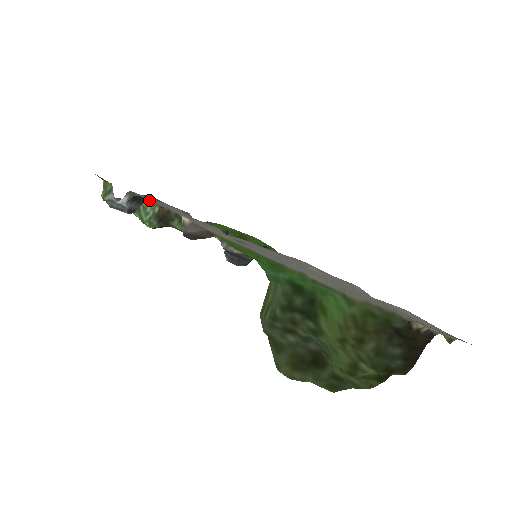
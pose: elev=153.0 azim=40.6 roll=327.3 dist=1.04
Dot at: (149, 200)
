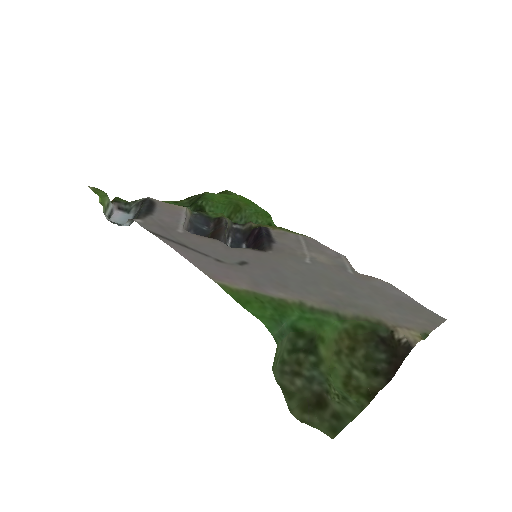
Dot at: (152, 230)
